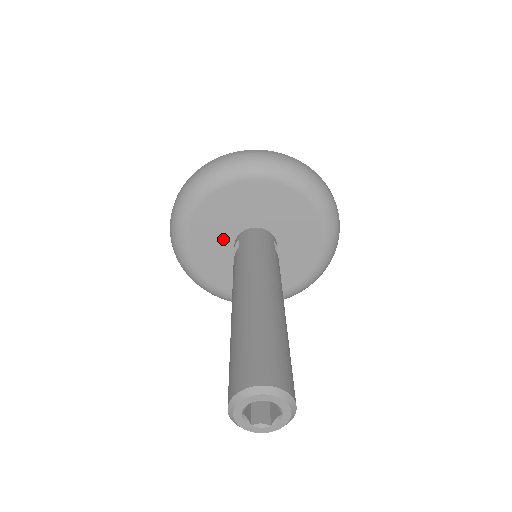
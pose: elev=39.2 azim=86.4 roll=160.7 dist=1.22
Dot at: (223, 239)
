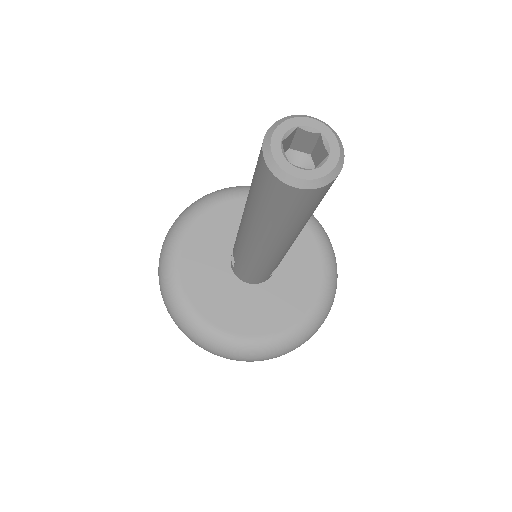
Dot at: (220, 252)
